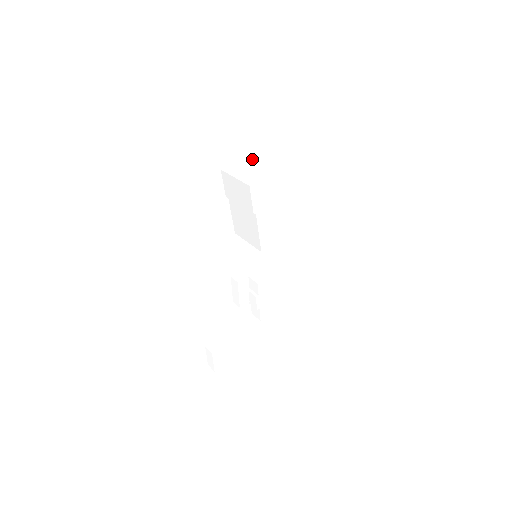
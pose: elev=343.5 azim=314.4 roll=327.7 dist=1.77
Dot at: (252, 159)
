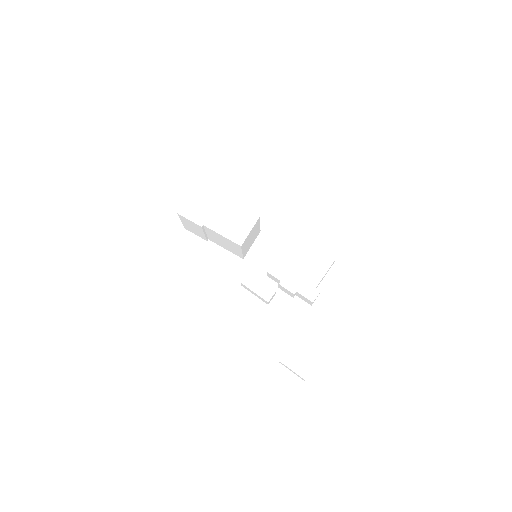
Dot at: occluded
